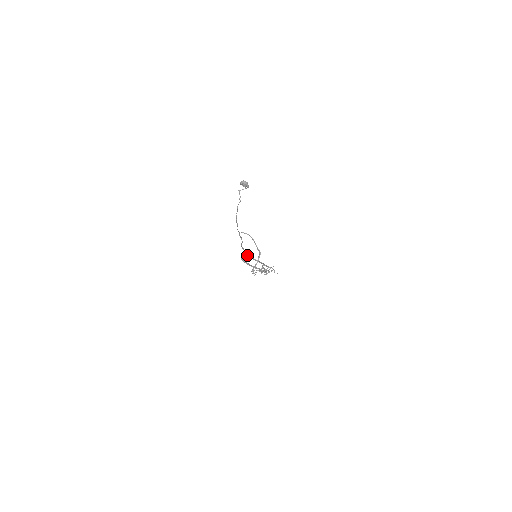
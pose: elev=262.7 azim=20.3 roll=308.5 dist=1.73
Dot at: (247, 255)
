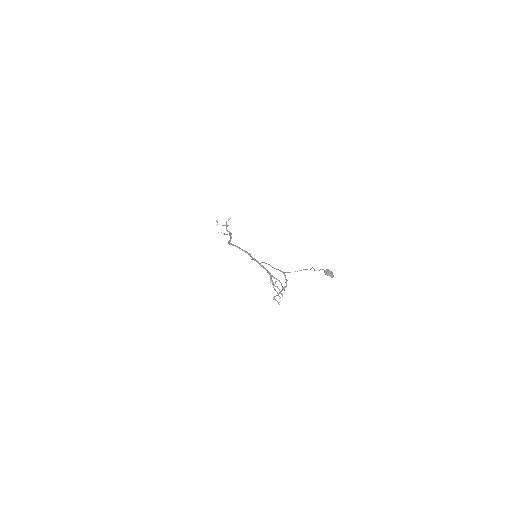
Dot at: occluded
